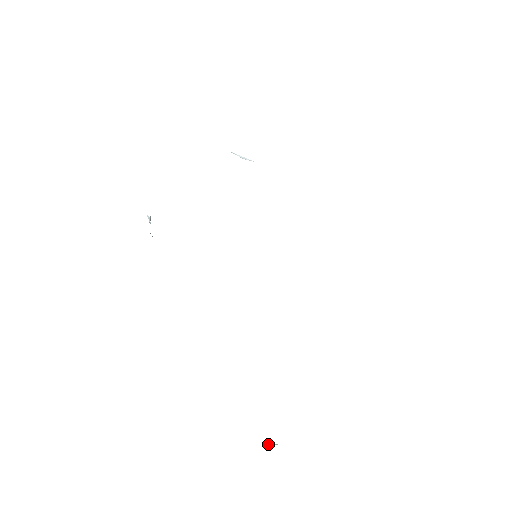
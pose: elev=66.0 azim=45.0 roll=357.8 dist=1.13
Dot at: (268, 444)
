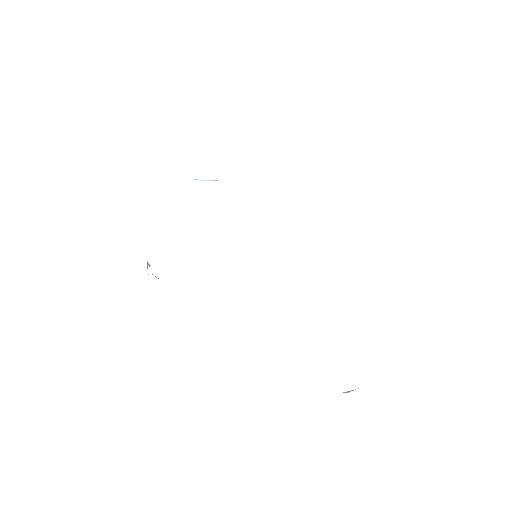
Dot at: (348, 392)
